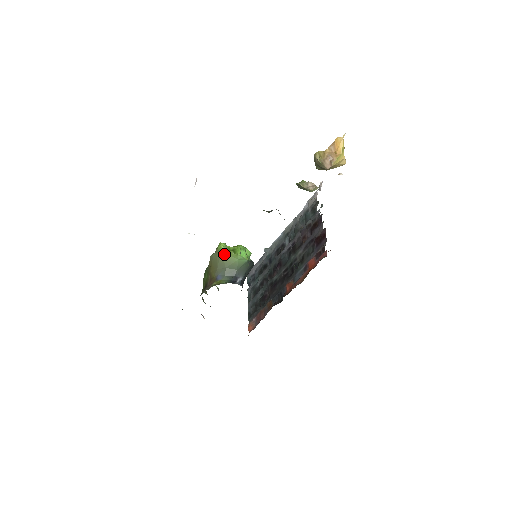
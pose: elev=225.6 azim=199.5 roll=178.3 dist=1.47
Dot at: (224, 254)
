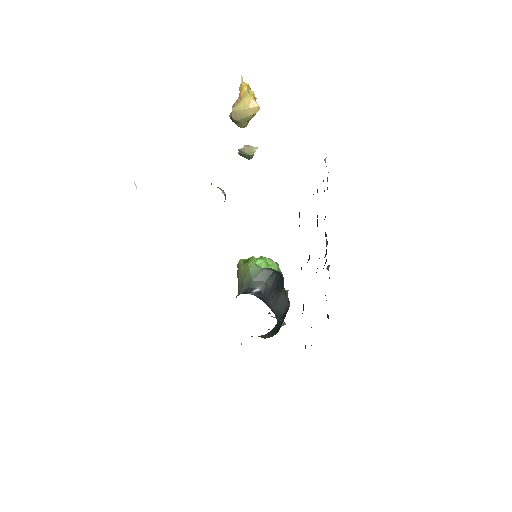
Dot at: (241, 268)
